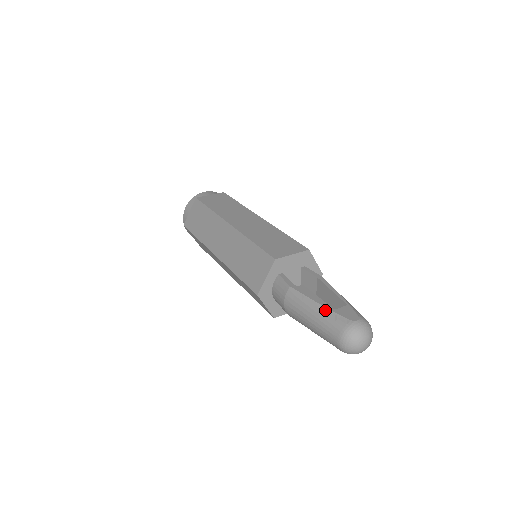
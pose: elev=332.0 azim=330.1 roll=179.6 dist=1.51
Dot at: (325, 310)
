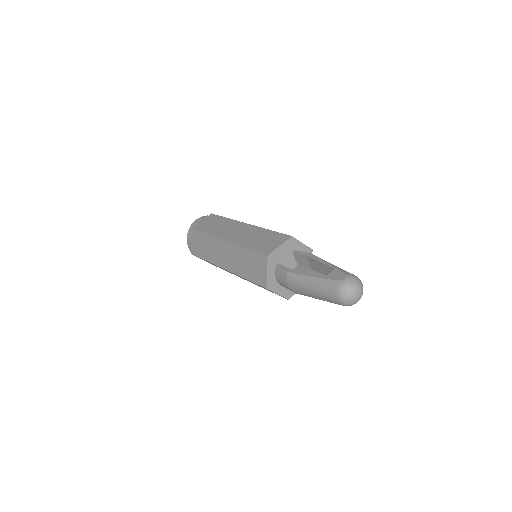
Dot at: (319, 280)
